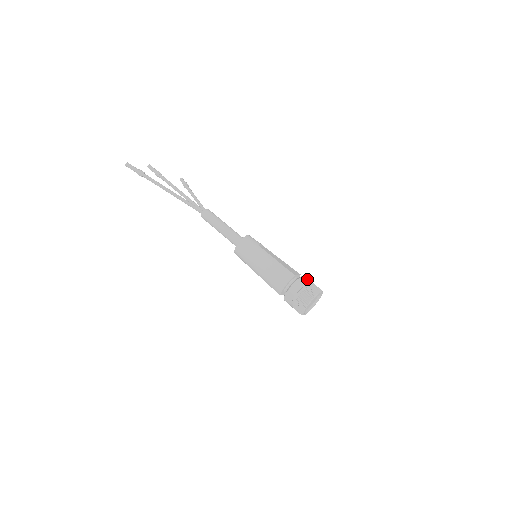
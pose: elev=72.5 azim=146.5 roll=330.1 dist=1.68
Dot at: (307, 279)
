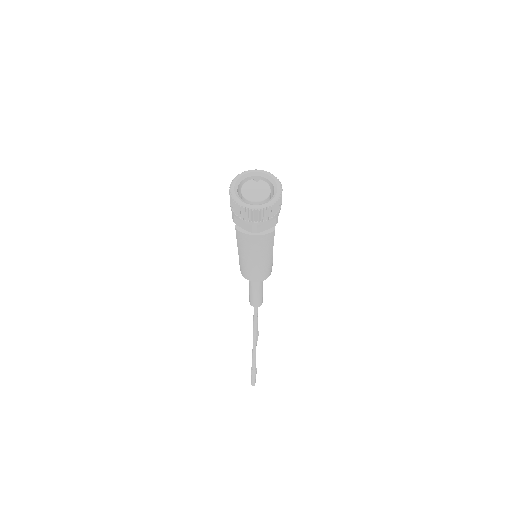
Dot at: occluded
